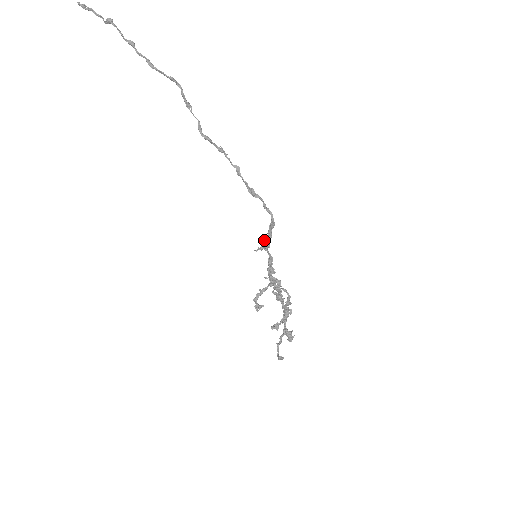
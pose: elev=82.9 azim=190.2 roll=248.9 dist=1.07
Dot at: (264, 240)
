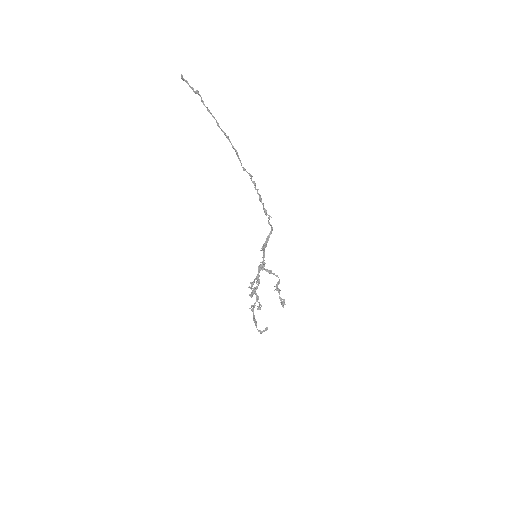
Dot at: (265, 243)
